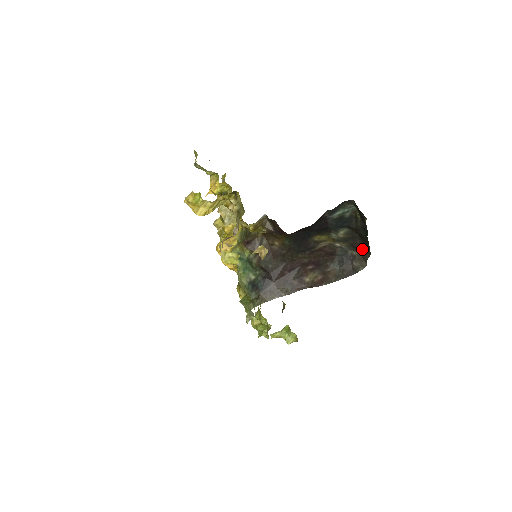
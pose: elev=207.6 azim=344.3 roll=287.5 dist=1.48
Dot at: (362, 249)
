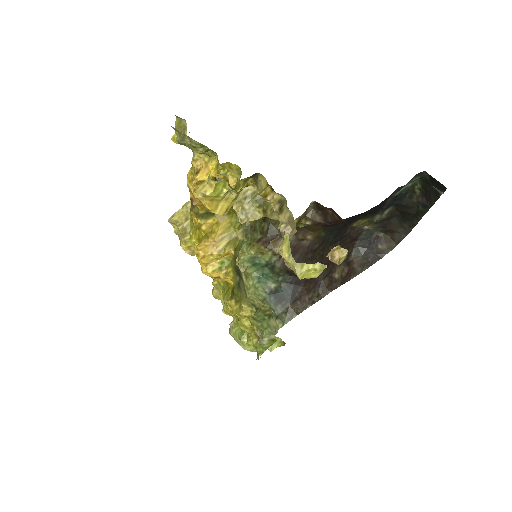
Dot at: (395, 229)
